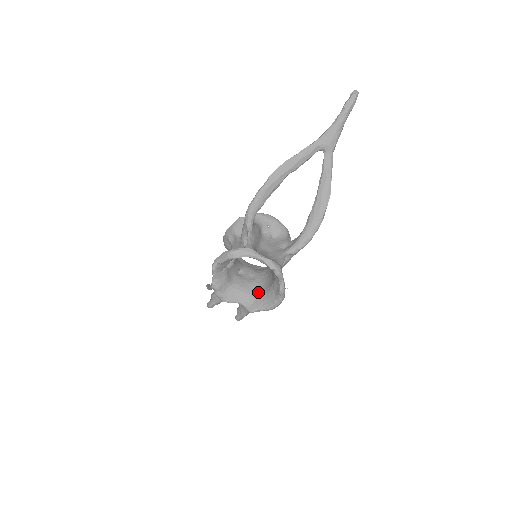
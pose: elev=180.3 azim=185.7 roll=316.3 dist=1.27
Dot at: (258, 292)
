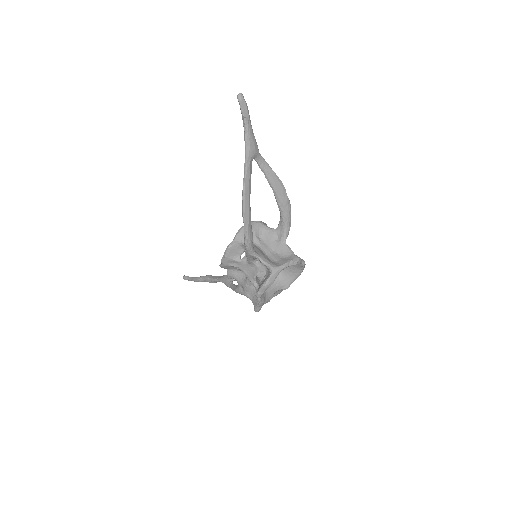
Dot at: (281, 274)
